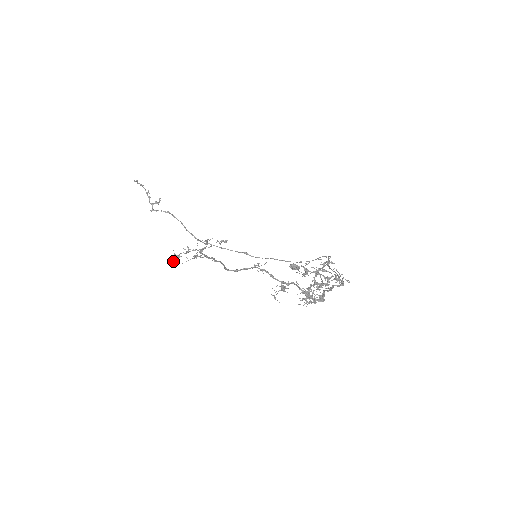
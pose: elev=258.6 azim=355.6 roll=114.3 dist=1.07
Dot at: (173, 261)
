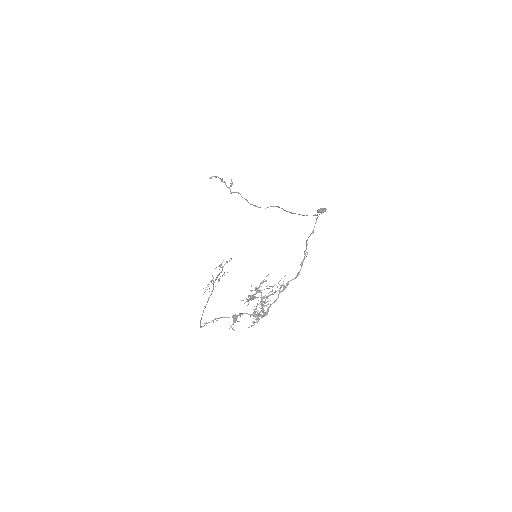
Dot at: (209, 289)
